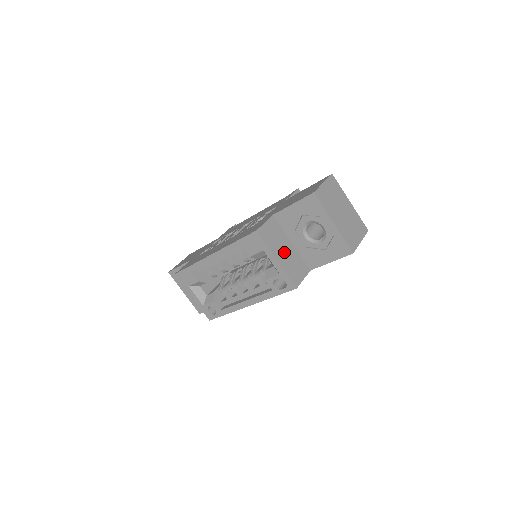
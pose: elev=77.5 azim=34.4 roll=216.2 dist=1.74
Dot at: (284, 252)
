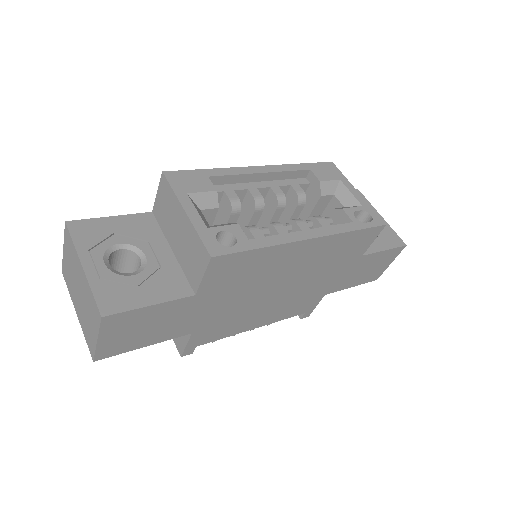
Dot at: occluded
